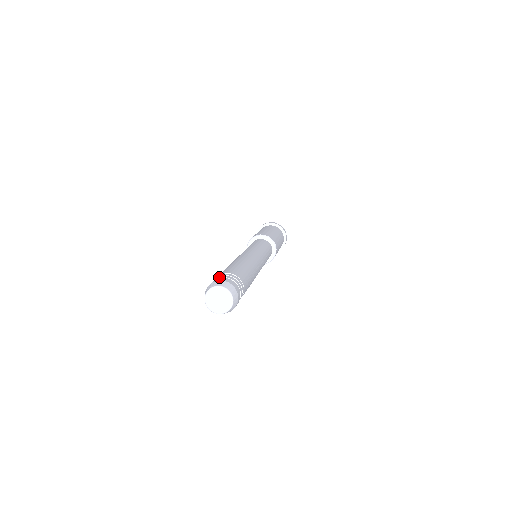
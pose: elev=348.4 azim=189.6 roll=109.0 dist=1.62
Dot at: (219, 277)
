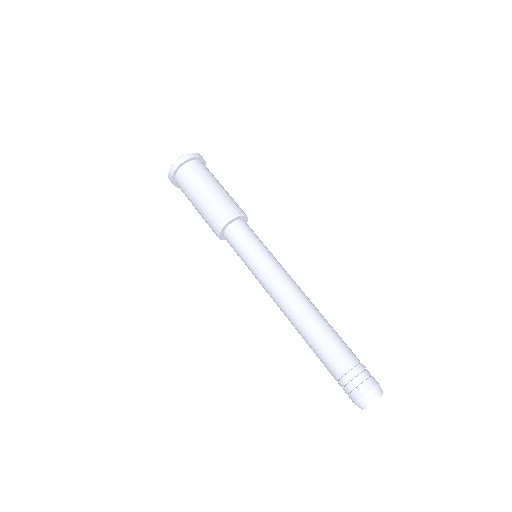
Dot at: (351, 388)
